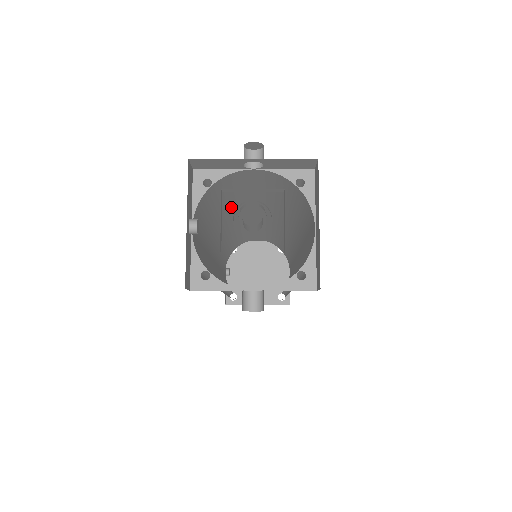
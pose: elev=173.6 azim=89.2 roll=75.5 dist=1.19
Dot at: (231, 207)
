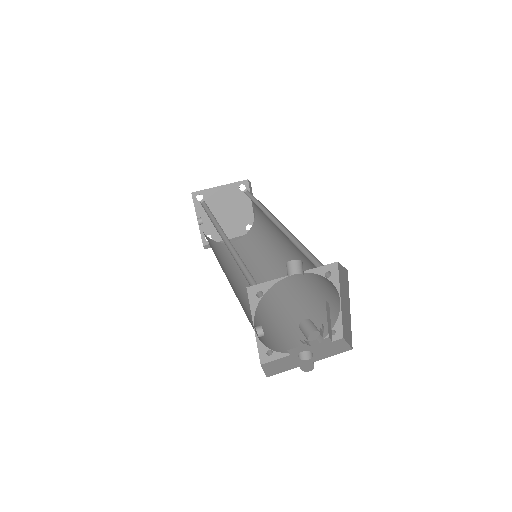
Dot at: occluded
